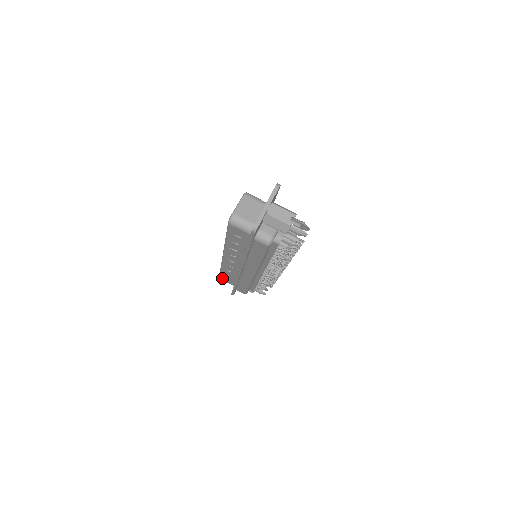
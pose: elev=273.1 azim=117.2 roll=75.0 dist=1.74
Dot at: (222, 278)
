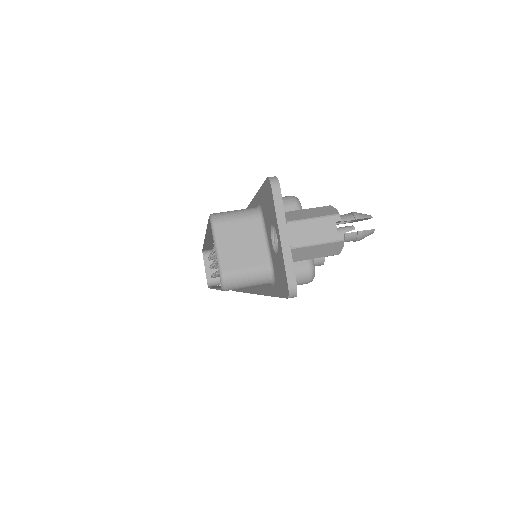
Dot at: occluded
